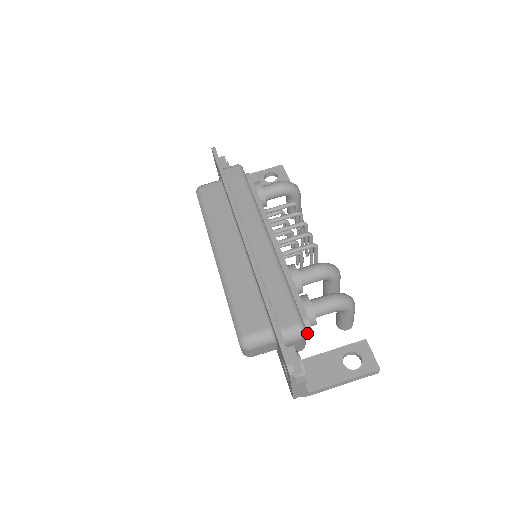
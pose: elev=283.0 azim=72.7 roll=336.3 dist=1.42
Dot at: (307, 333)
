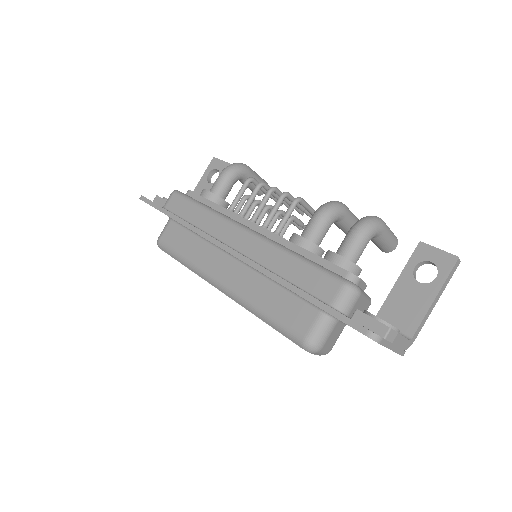
Dot at: (360, 285)
